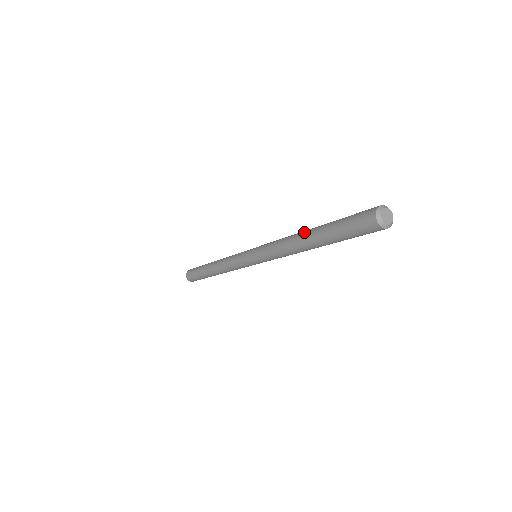
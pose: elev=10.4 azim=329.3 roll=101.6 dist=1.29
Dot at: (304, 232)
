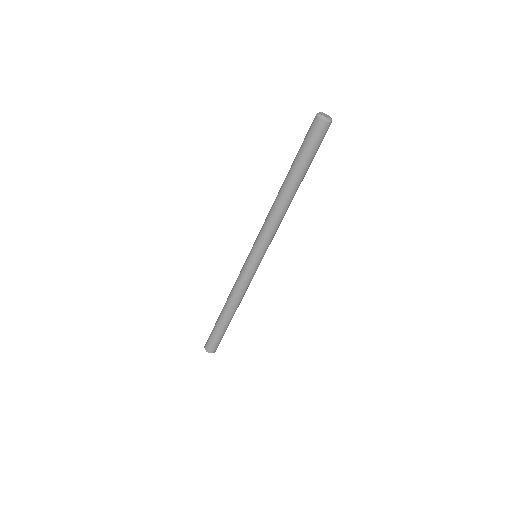
Dot at: (281, 189)
